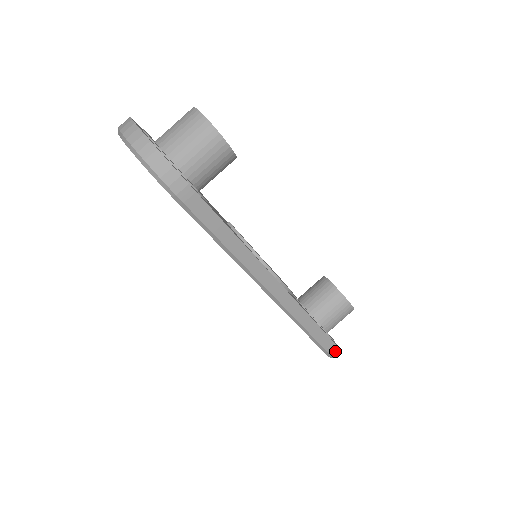
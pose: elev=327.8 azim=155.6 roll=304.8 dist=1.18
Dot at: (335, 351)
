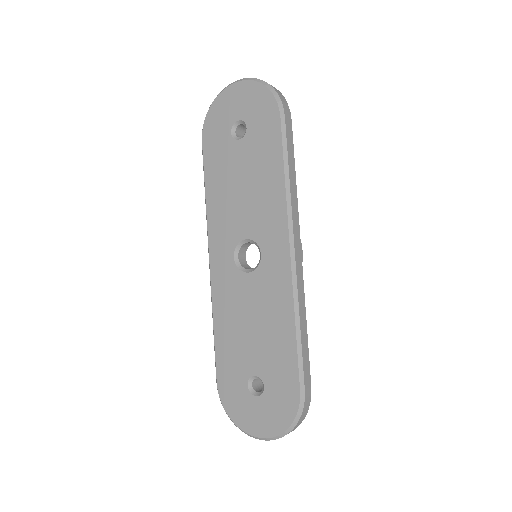
Dot at: (308, 399)
